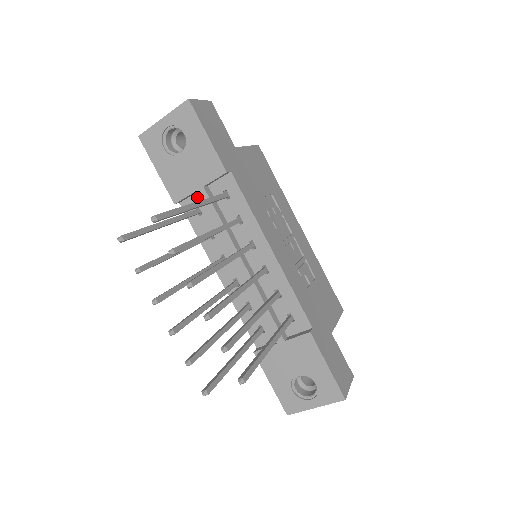
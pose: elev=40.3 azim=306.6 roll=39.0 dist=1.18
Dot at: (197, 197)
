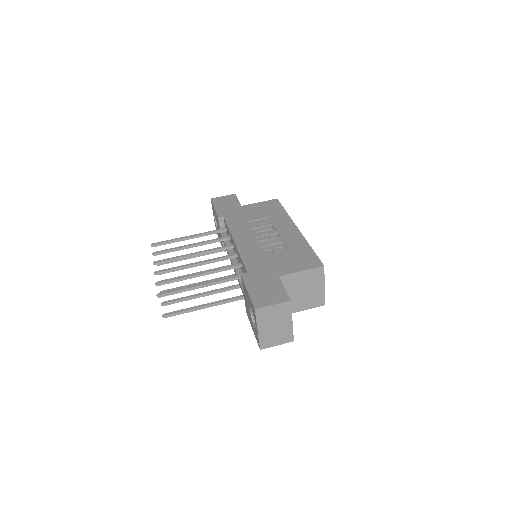
Dot at: occluded
